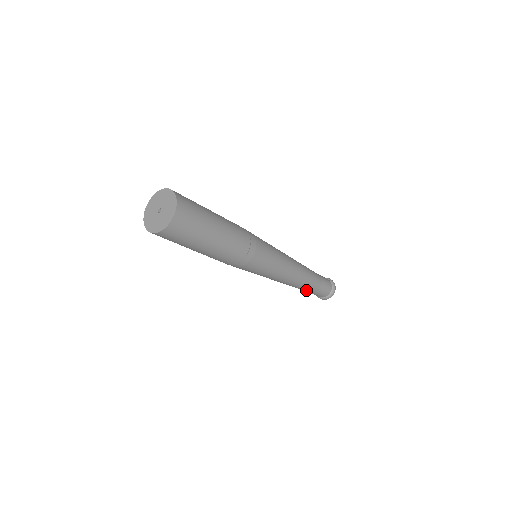
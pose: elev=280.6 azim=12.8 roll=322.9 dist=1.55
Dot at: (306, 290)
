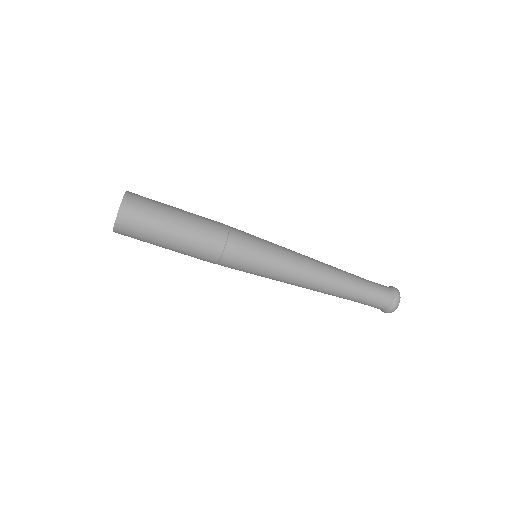
Dot at: (350, 297)
